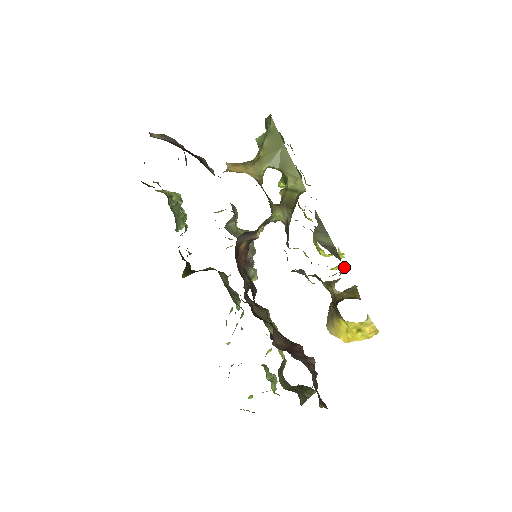
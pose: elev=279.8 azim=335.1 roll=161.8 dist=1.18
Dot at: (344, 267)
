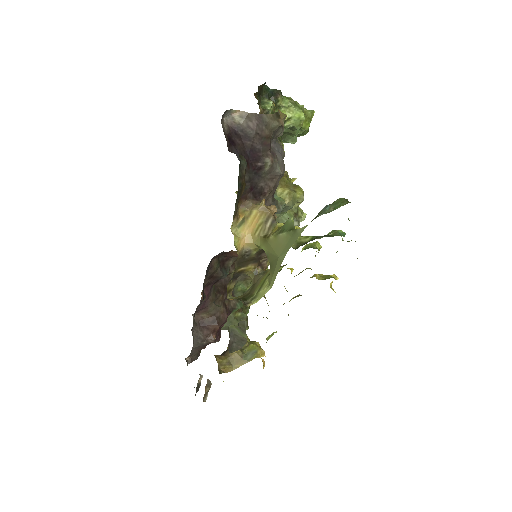
Dot at: occluded
